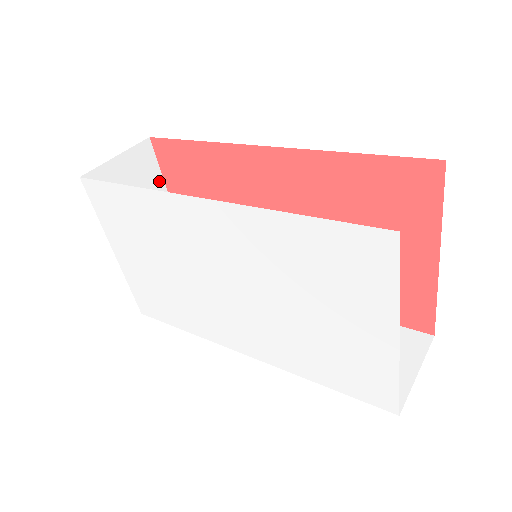
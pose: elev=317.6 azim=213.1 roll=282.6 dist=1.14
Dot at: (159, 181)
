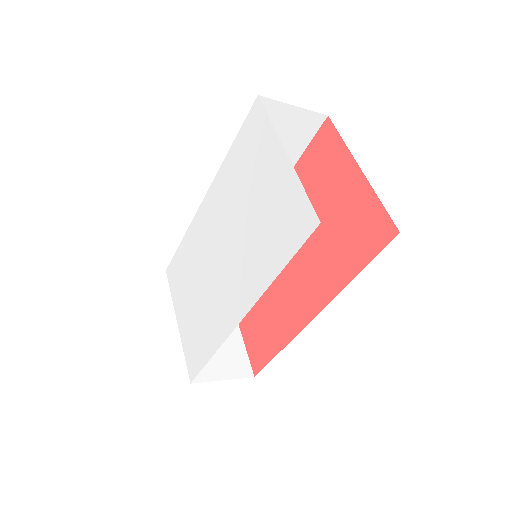
Dot at: occluded
